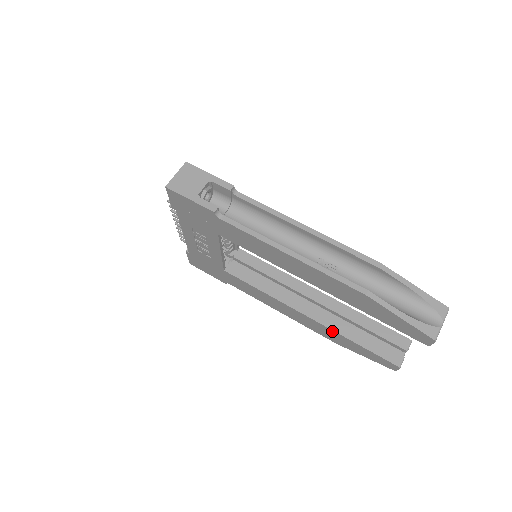
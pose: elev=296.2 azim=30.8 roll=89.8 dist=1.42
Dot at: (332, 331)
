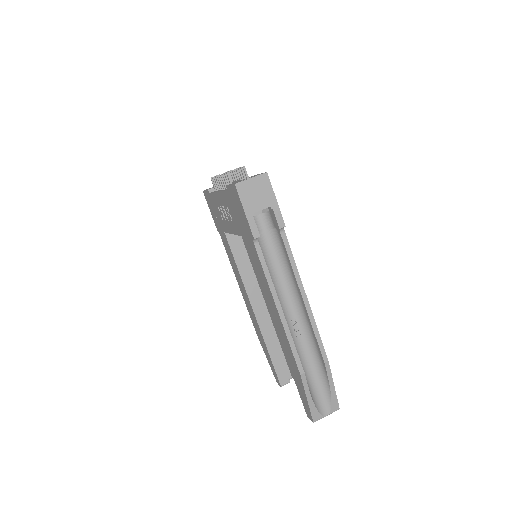
Dot at: (261, 333)
